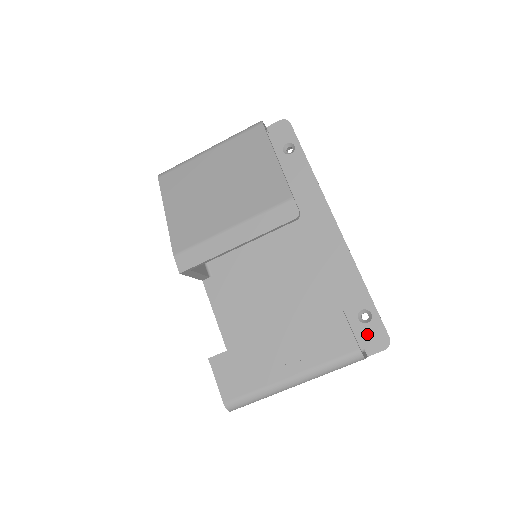
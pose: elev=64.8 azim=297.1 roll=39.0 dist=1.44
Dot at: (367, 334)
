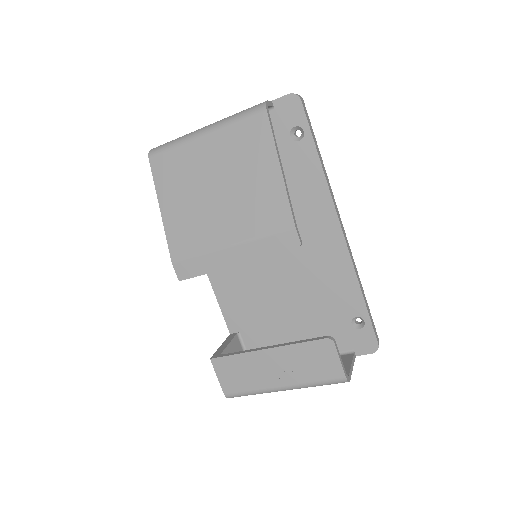
Dot at: (358, 338)
